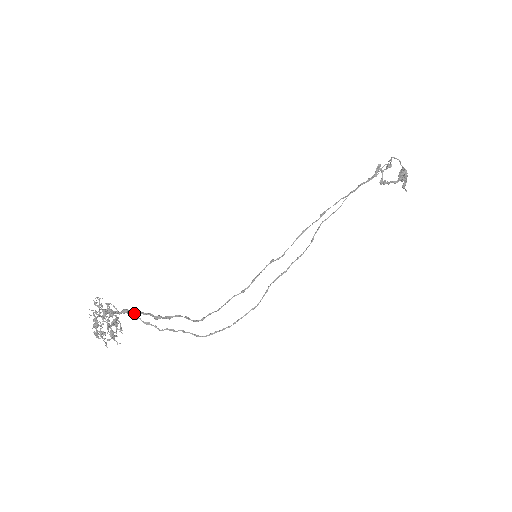
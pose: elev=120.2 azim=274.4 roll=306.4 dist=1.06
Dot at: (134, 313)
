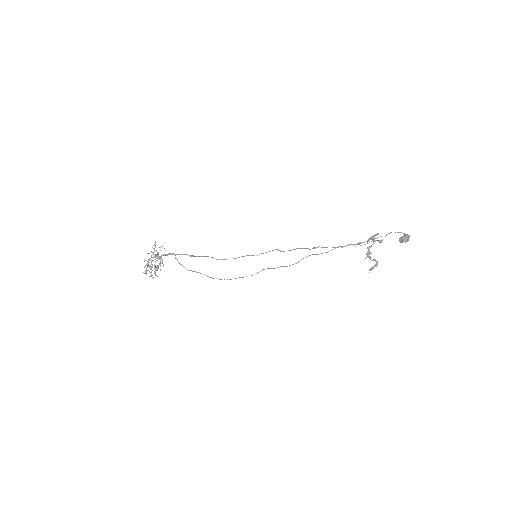
Dot at: (176, 254)
